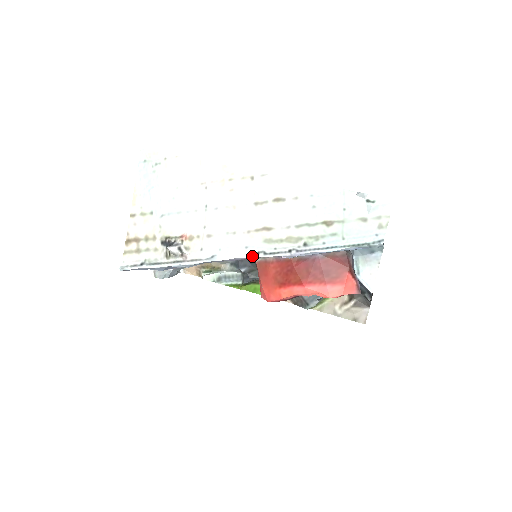
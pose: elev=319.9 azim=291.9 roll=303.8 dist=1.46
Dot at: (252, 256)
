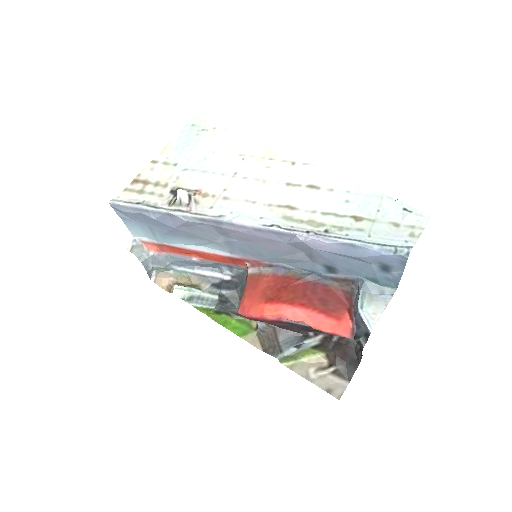
Dot at: (264, 226)
